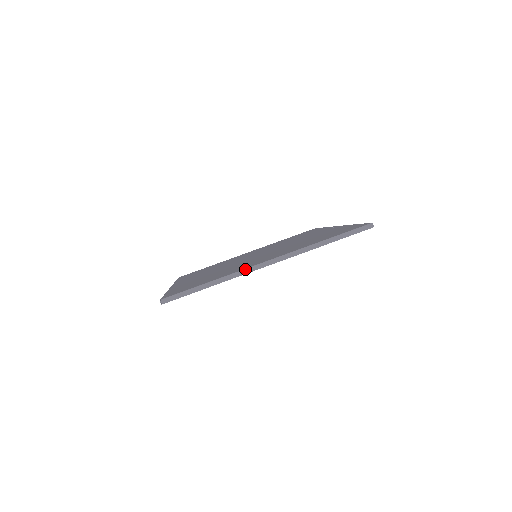
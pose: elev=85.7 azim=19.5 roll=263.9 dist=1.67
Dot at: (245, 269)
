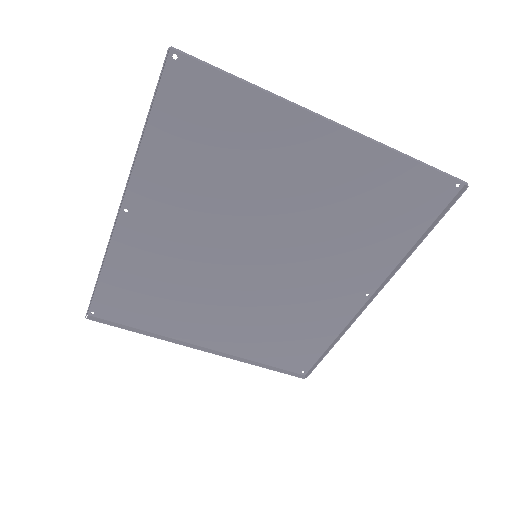
Dot at: (301, 106)
